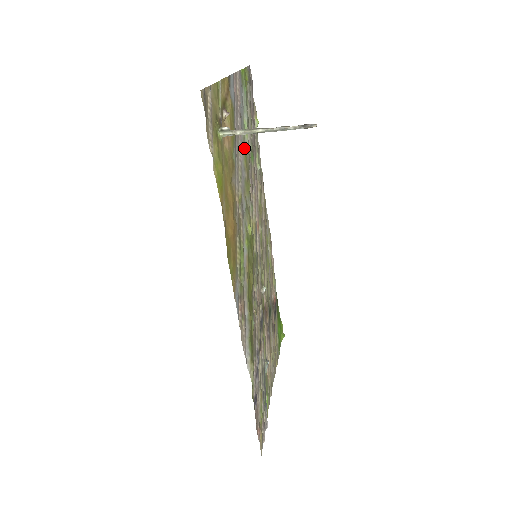
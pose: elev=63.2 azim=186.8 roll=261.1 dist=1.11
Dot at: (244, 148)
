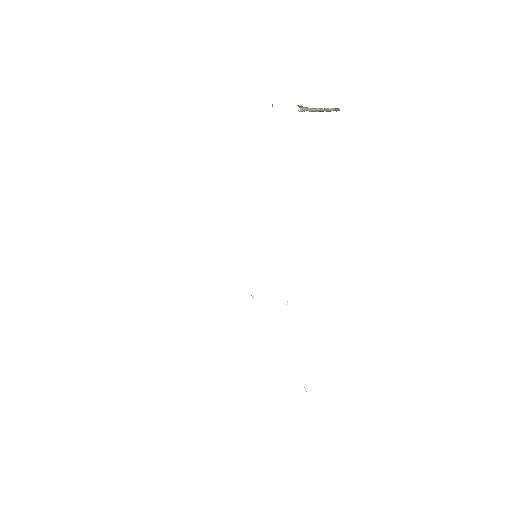
Dot at: occluded
